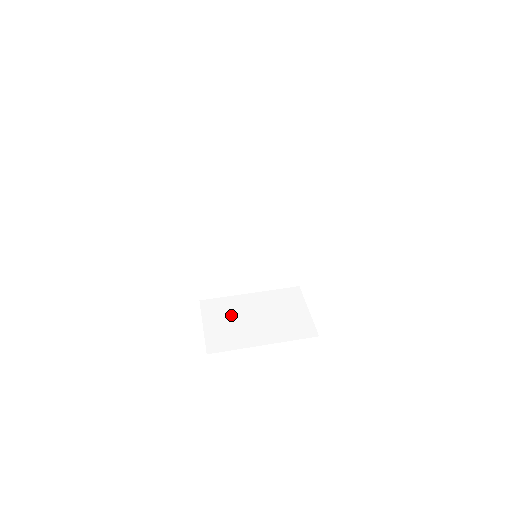
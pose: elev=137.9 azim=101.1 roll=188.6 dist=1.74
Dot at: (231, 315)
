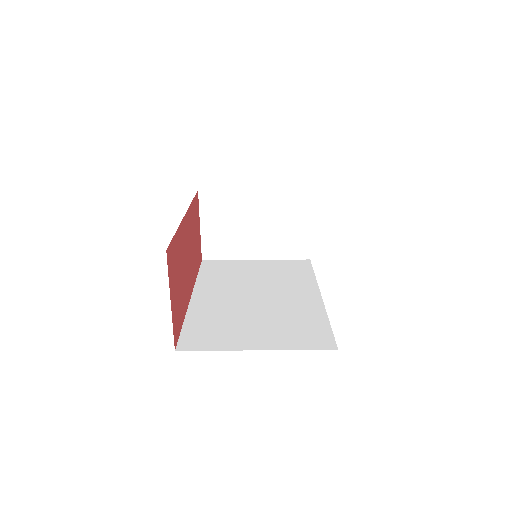
Dot at: (230, 218)
